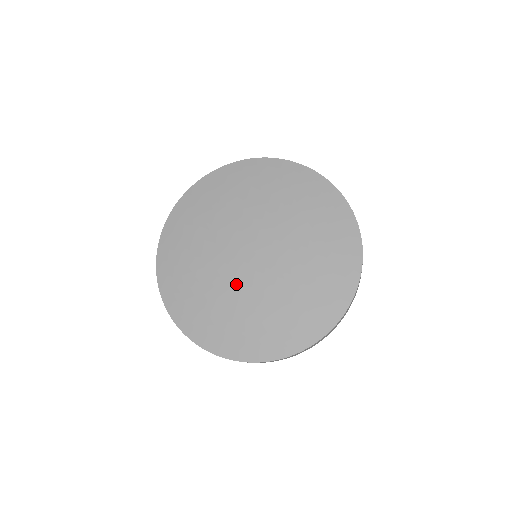
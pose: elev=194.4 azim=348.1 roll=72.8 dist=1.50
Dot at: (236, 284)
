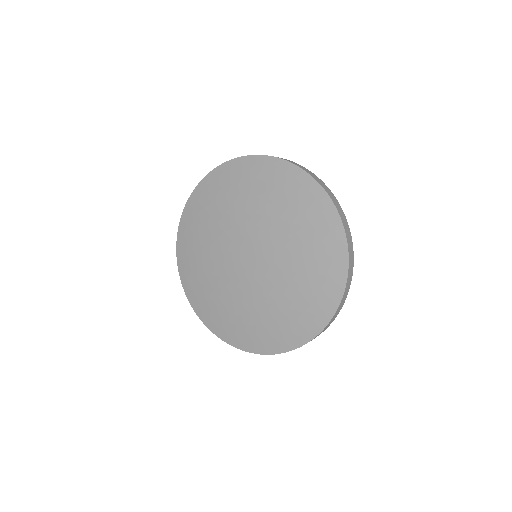
Dot at: (227, 276)
